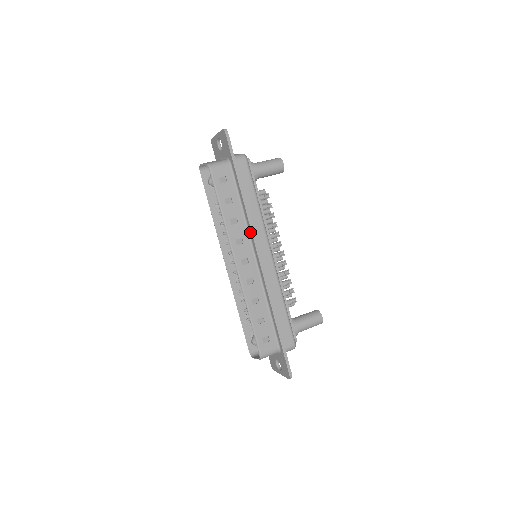
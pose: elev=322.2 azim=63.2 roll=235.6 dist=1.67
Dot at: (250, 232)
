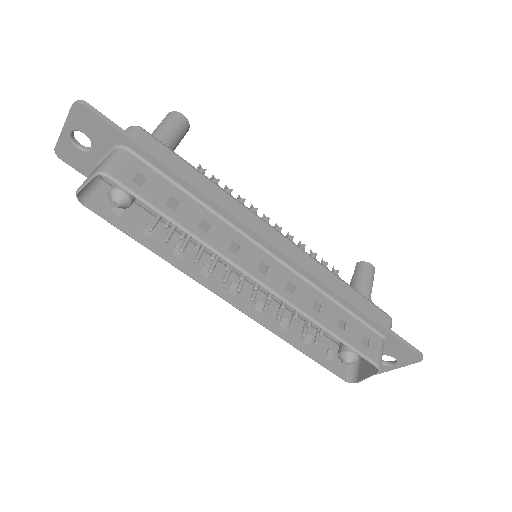
Dot at: (235, 223)
